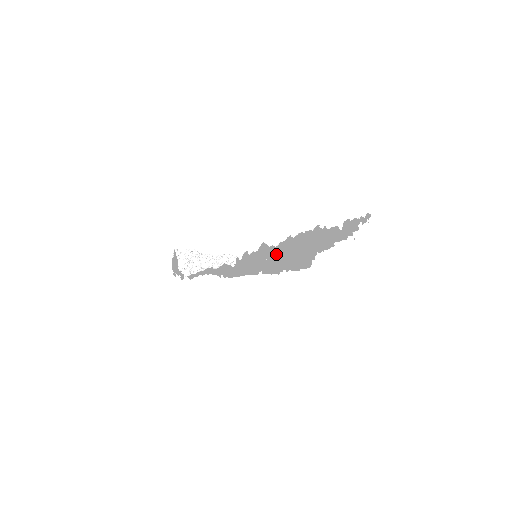
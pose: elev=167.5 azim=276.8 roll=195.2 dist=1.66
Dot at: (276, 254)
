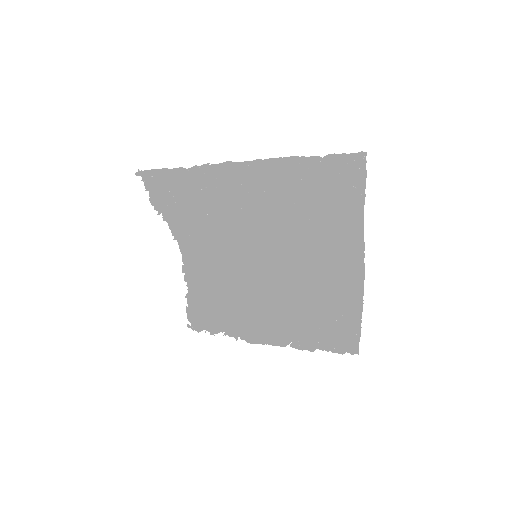
Dot at: (244, 181)
